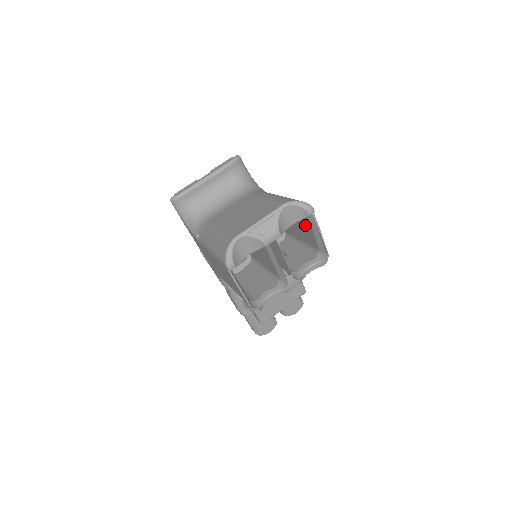
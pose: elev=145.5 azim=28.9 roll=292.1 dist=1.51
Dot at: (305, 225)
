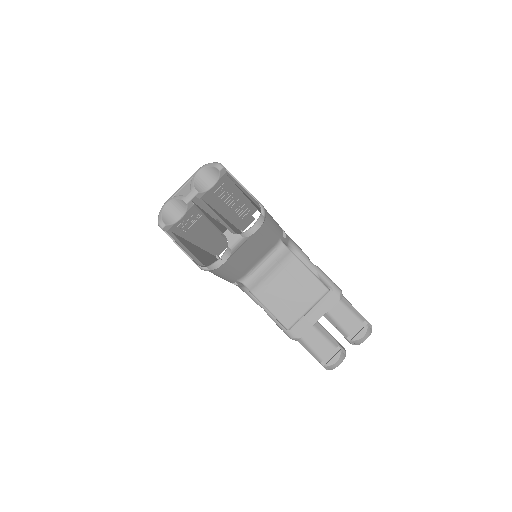
Dot at: occluded
